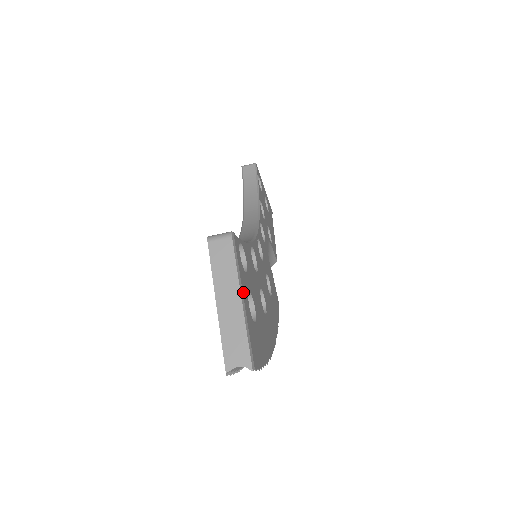
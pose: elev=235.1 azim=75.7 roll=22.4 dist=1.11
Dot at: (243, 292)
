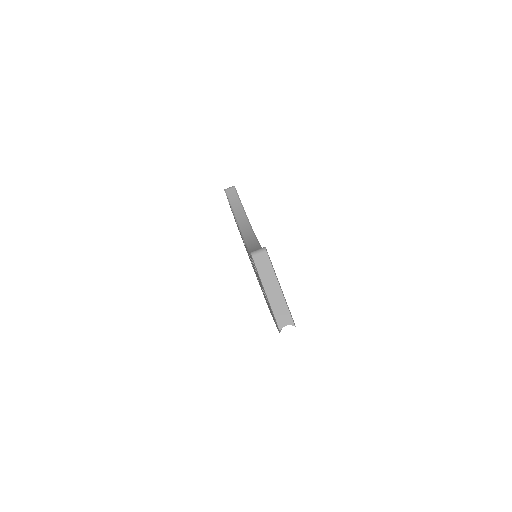
Dot at: occluded
